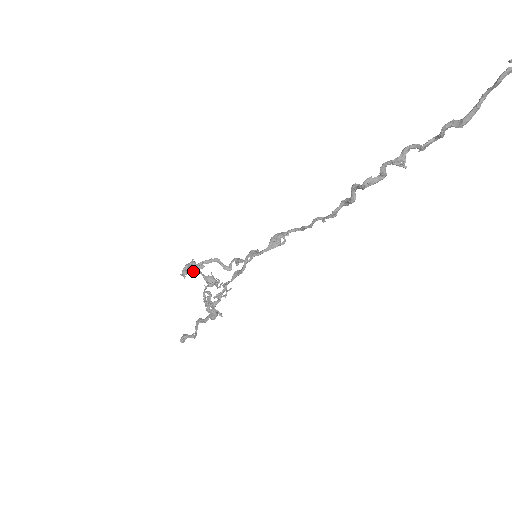
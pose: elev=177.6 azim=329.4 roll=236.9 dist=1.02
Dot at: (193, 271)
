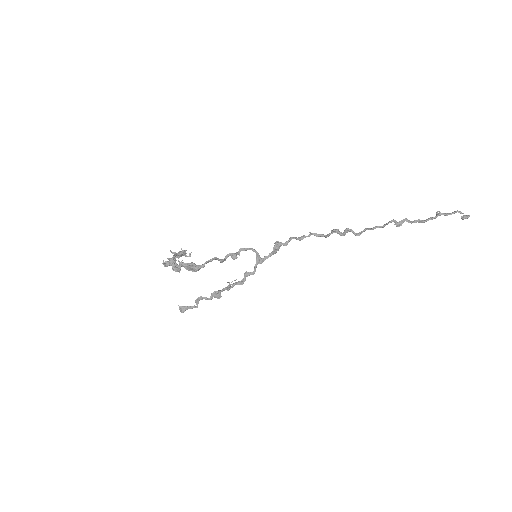
Dot at: occluded
